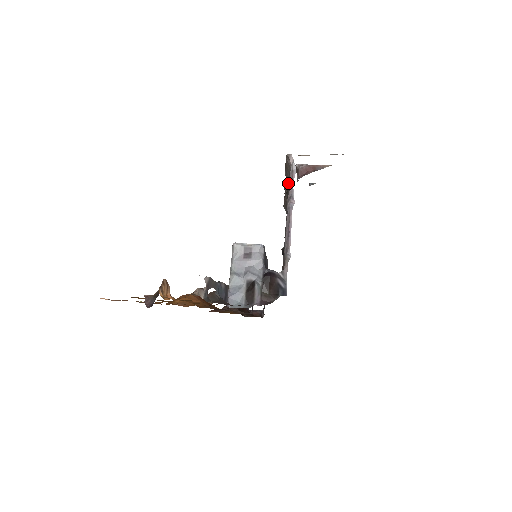
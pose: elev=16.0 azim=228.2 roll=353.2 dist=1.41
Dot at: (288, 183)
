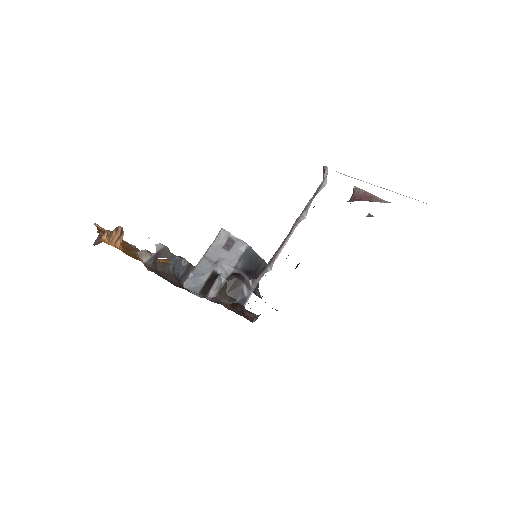
Dot at: occluded
